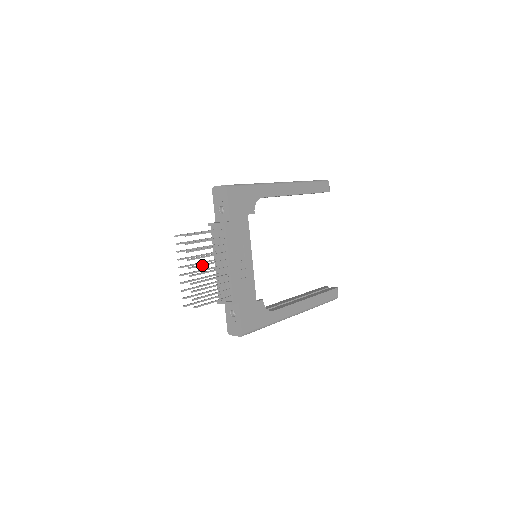
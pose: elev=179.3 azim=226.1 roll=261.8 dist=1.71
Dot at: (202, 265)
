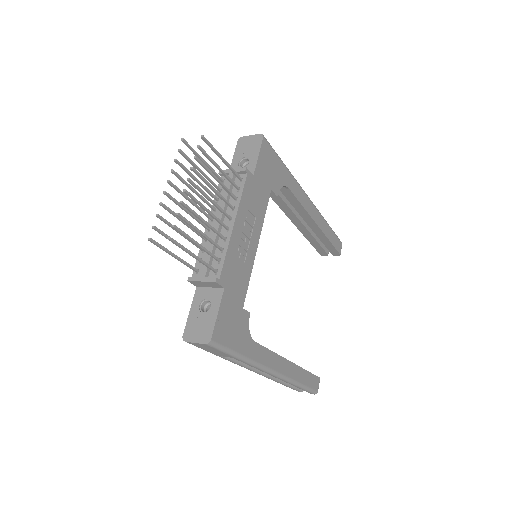
Dot at: (204, 193)
